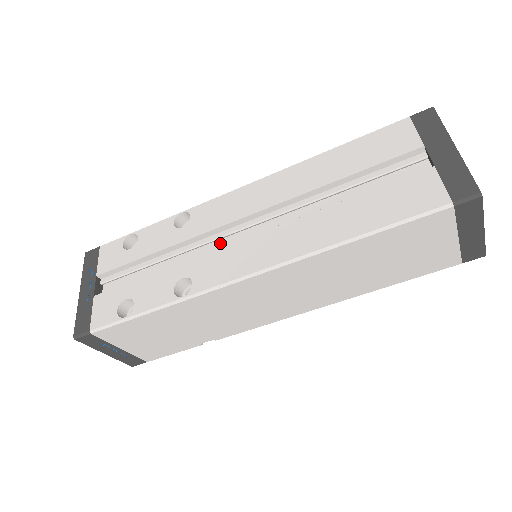
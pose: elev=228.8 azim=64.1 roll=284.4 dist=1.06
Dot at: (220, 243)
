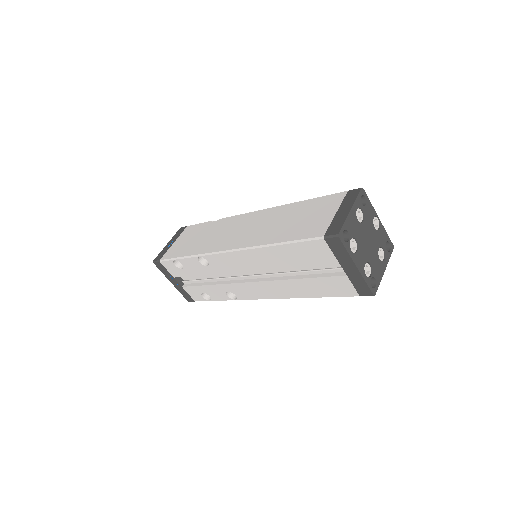
Dot at: (235, 272)
